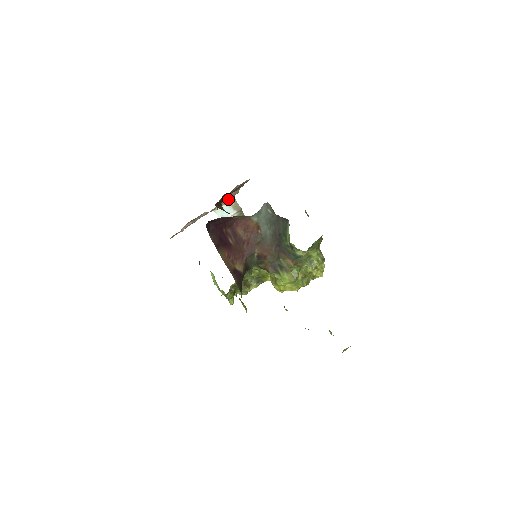
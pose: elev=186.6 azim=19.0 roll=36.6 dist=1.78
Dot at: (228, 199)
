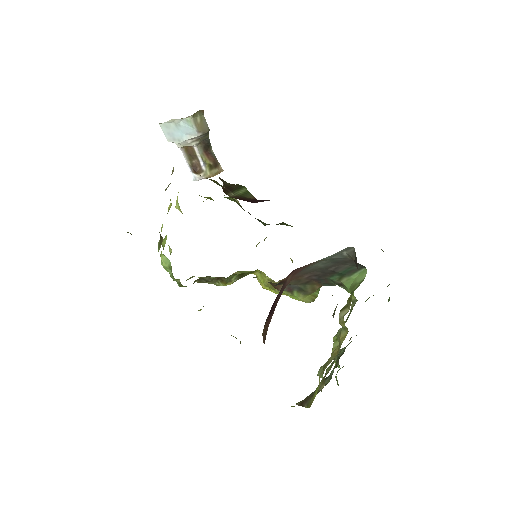
Dot at: occluded
